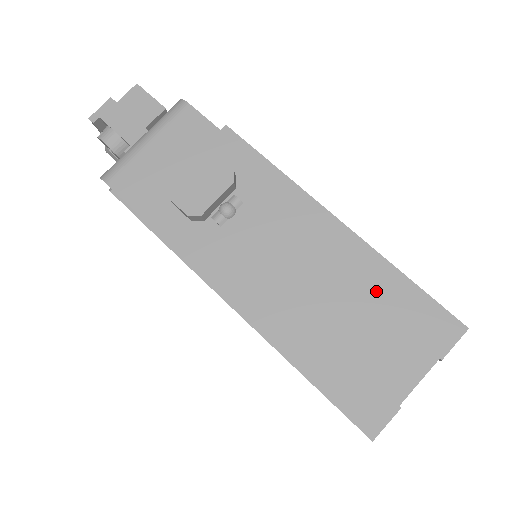
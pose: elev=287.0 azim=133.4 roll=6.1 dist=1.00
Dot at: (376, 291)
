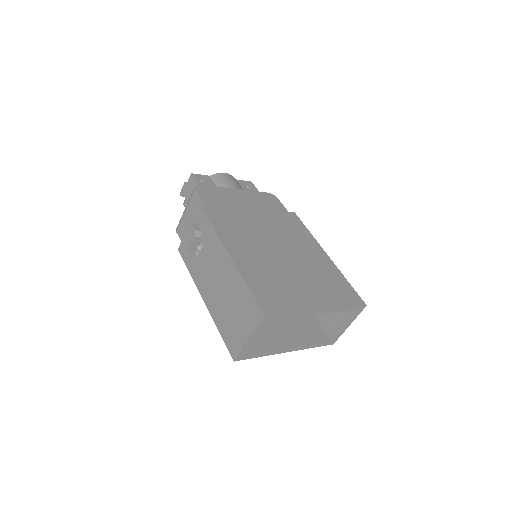
Dot at: (238, 292)
